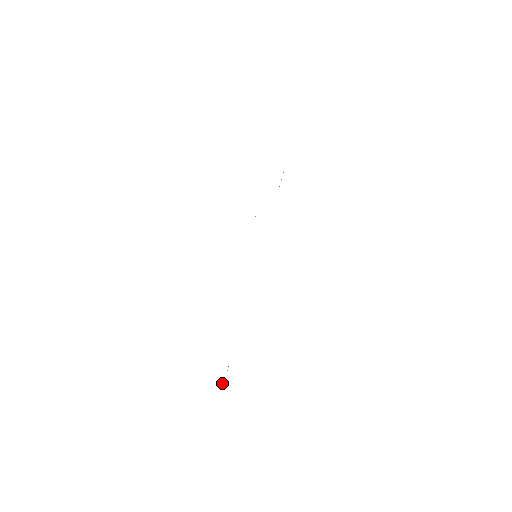
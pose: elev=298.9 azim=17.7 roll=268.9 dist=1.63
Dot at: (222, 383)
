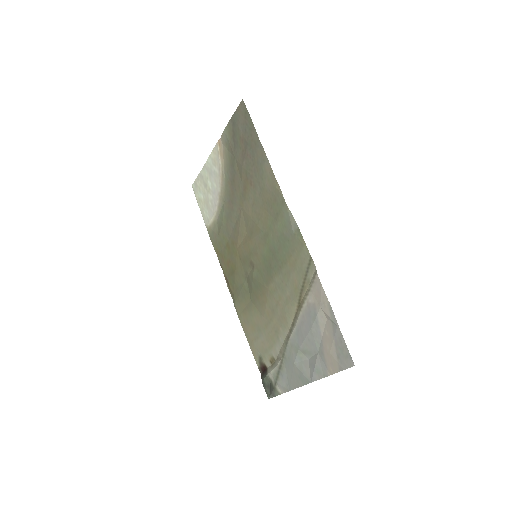
Dot at: (272, 397)
